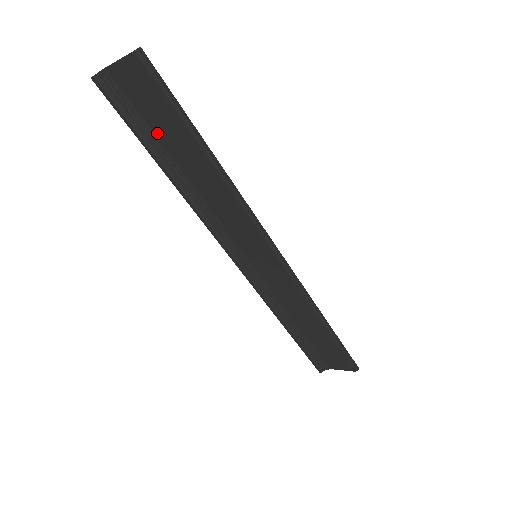
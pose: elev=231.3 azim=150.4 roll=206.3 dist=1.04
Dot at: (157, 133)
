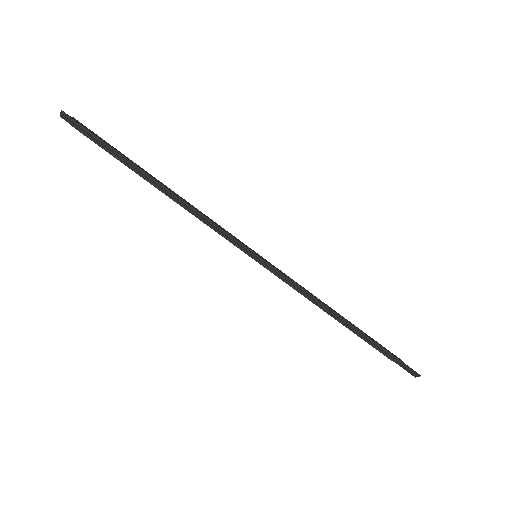
Dot at: occluded
